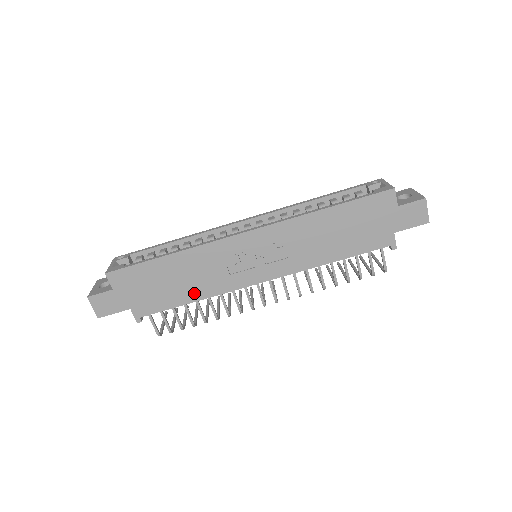
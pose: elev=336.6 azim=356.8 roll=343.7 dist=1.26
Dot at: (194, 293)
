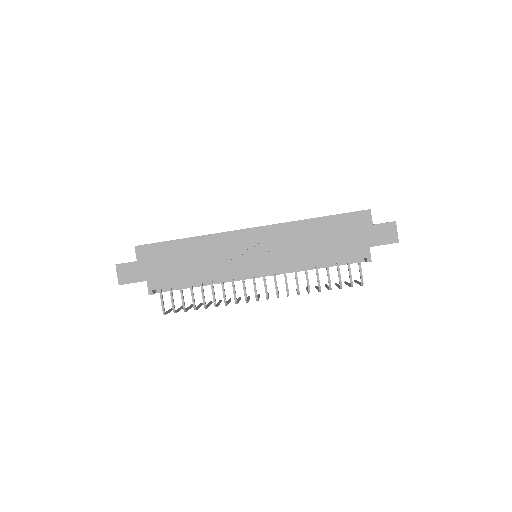
Dot at: (200, 275)
